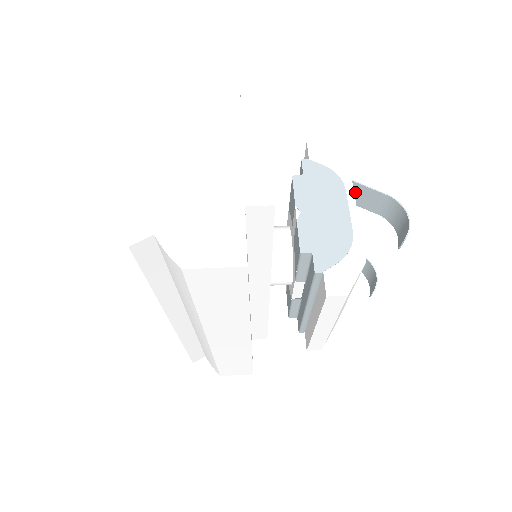
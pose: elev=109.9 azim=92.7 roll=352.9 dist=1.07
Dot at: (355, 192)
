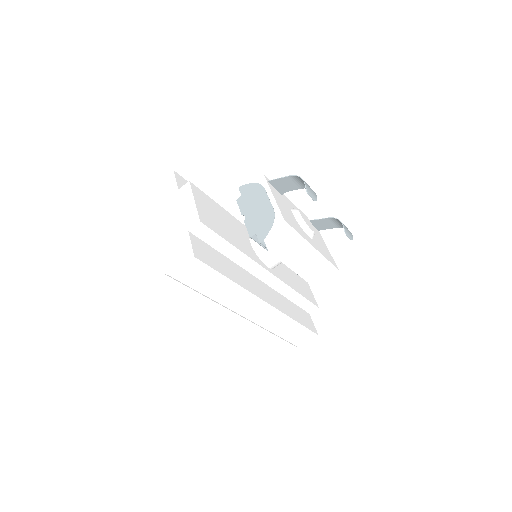
Dot at: (277, 185)
